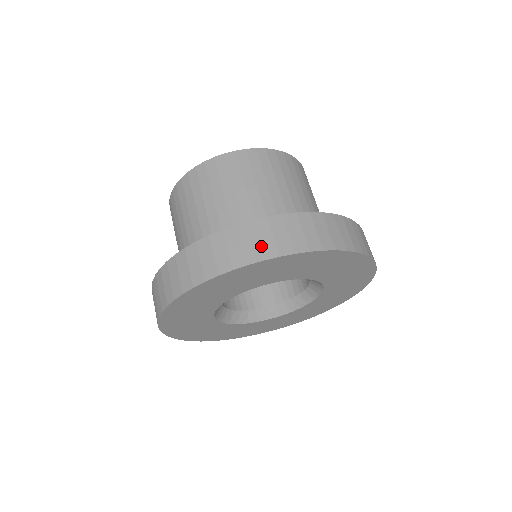
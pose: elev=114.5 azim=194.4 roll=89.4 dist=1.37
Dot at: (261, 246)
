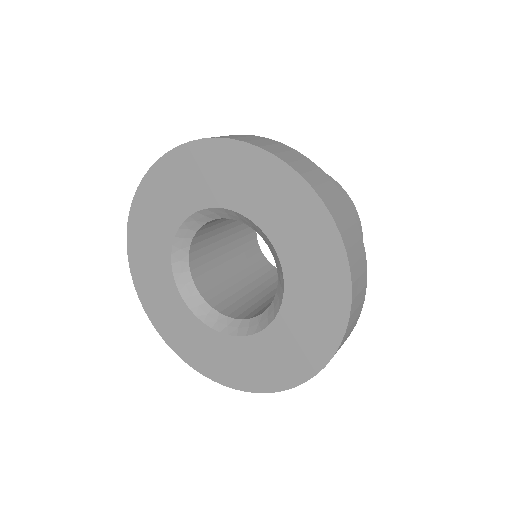
Dot at: (226, 136)
